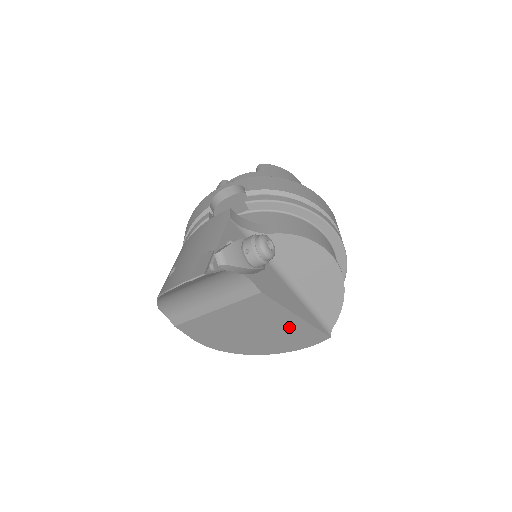
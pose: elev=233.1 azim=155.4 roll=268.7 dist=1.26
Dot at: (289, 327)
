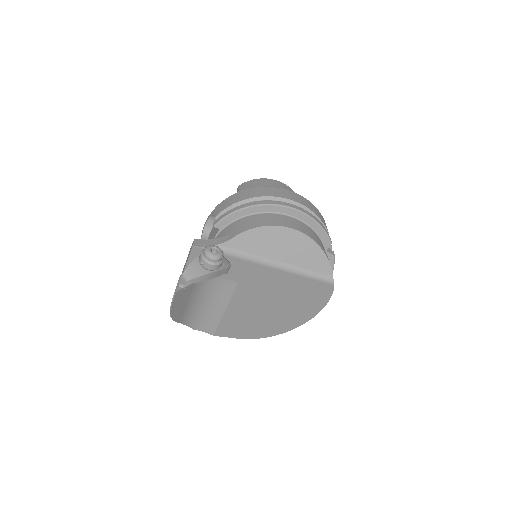
Dot at: (292, 295)
